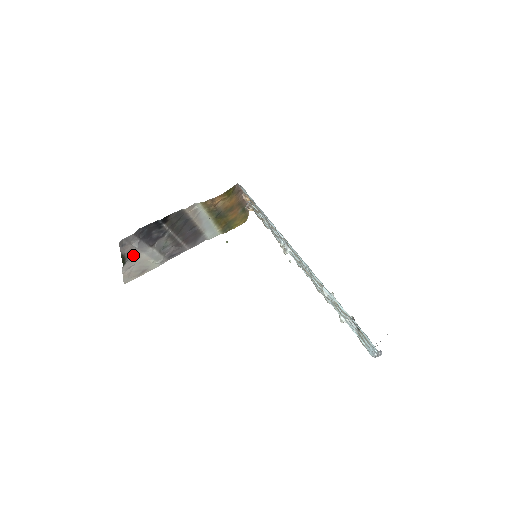
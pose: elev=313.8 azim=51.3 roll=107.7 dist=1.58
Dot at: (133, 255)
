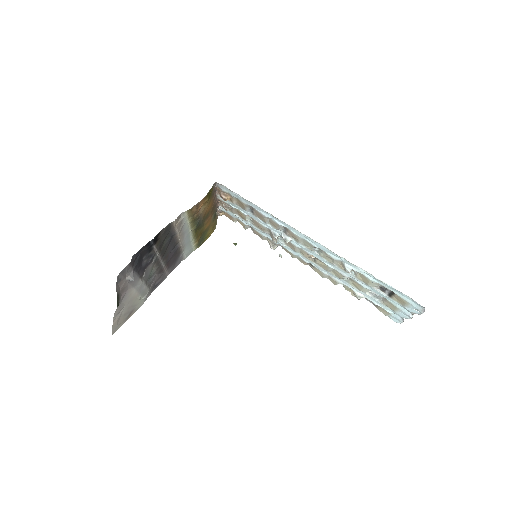
Dot at: (125, 293)
